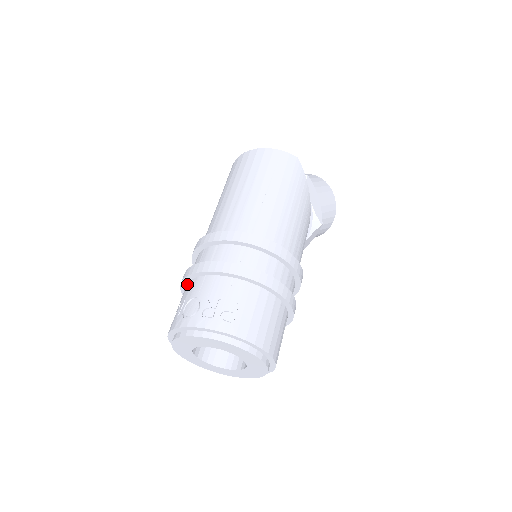
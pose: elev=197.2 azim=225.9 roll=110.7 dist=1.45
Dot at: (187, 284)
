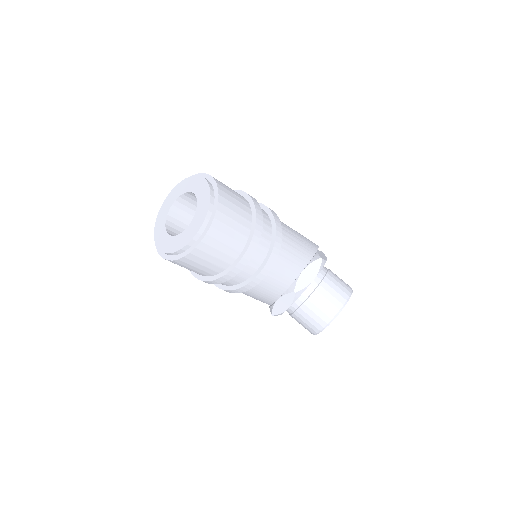
Dot at: occluded
